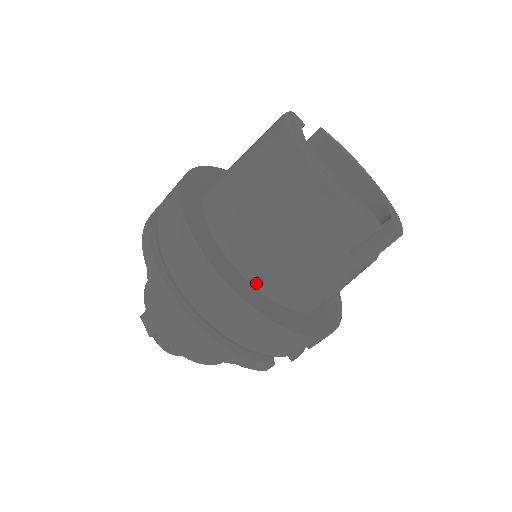
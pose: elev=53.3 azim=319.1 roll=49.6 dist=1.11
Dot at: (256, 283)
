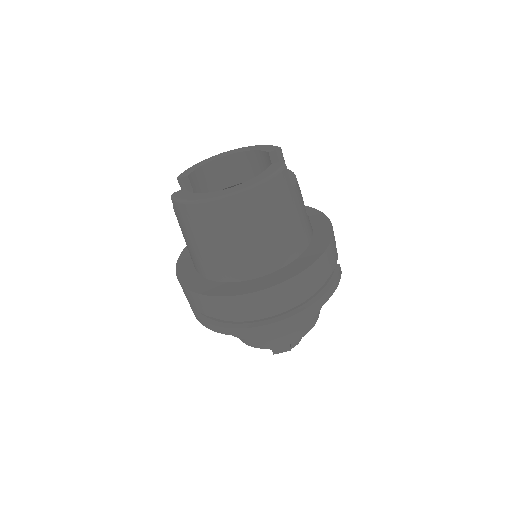
Dot at: (291, 259)
